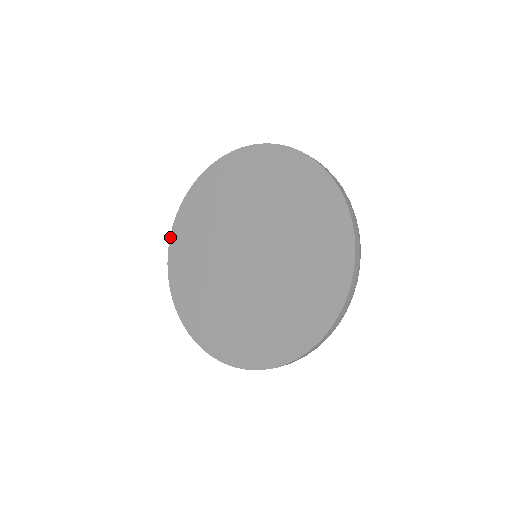
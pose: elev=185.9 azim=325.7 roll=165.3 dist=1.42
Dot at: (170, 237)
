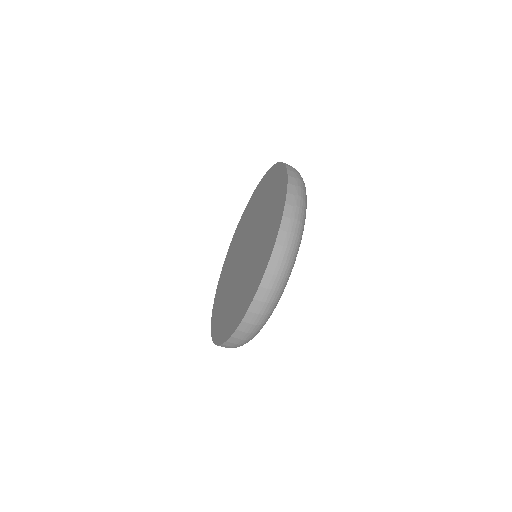
Dot at: (212, 315)
